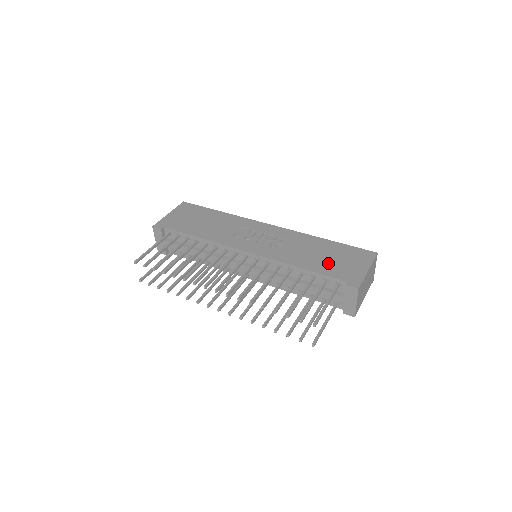
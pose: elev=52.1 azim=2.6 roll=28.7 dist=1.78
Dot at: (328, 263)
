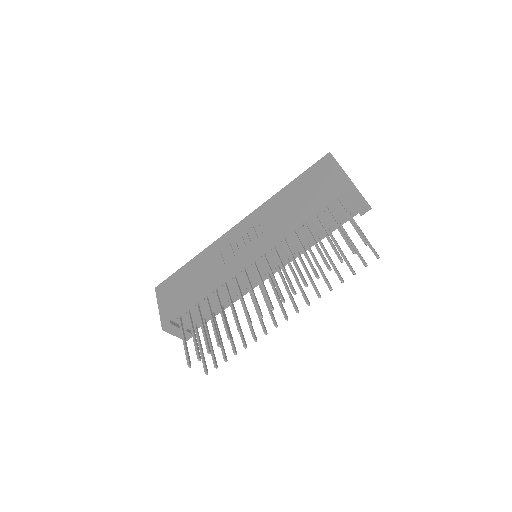
Dot at: (312, 198)
